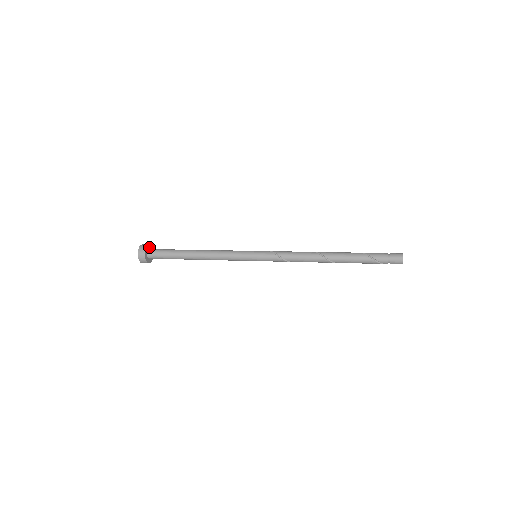
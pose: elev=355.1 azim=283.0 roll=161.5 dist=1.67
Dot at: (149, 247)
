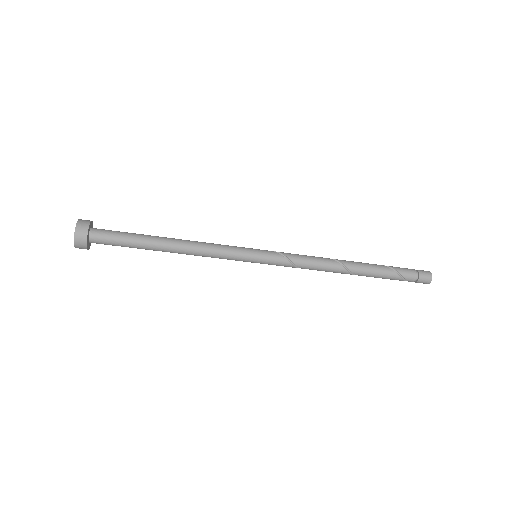
Dot at: (91, 224)
